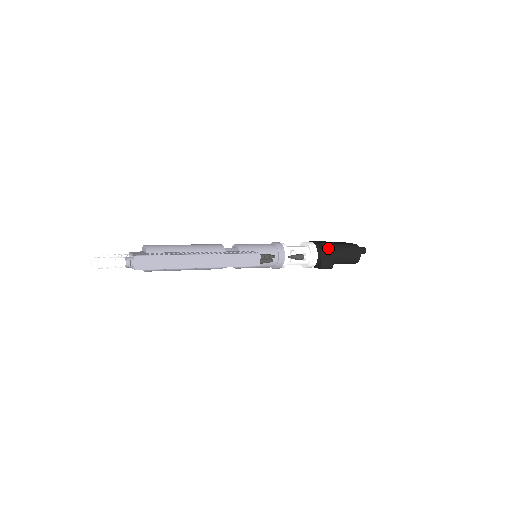
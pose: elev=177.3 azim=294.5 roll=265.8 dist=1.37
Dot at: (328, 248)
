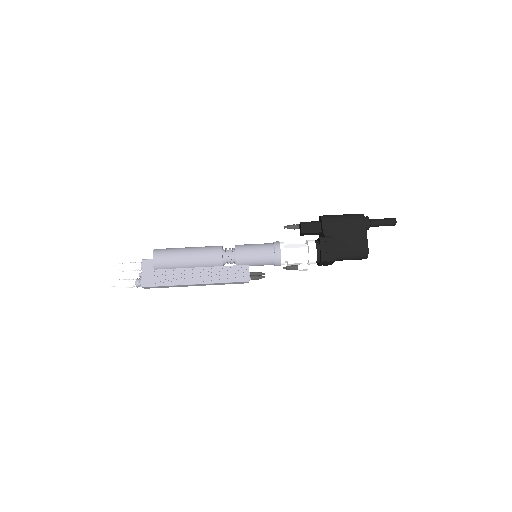
Dot at: (328, 262)
